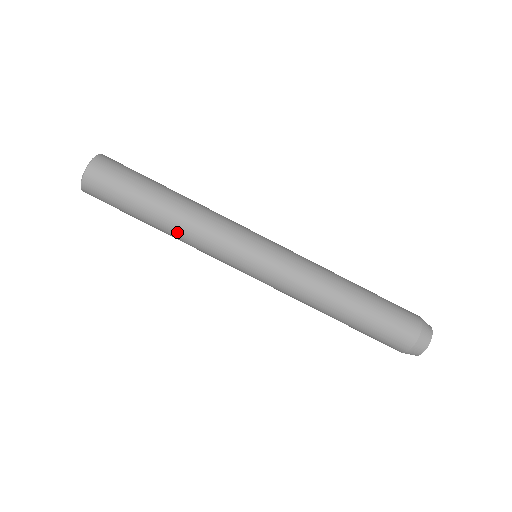
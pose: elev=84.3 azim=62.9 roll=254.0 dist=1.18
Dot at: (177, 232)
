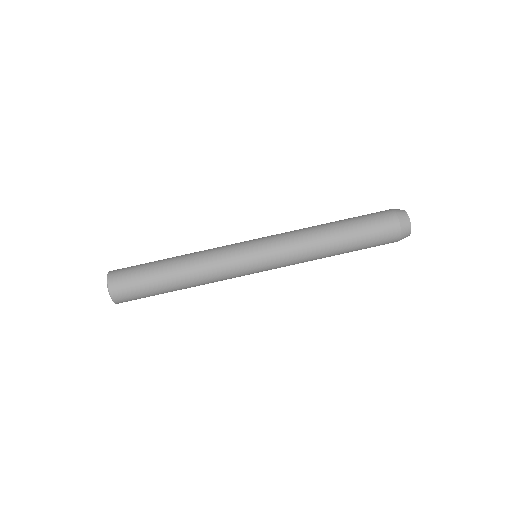
Dot at: (192, 274)
